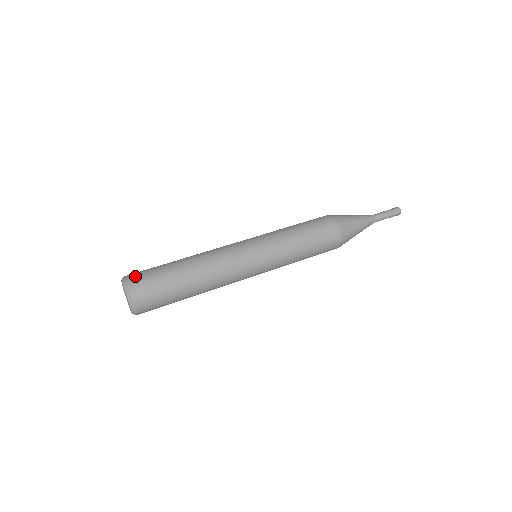
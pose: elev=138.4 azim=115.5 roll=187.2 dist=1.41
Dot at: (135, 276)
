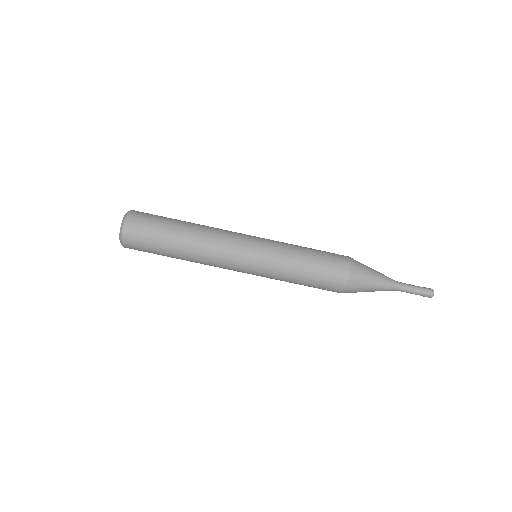
Dot at: (131, 245)
